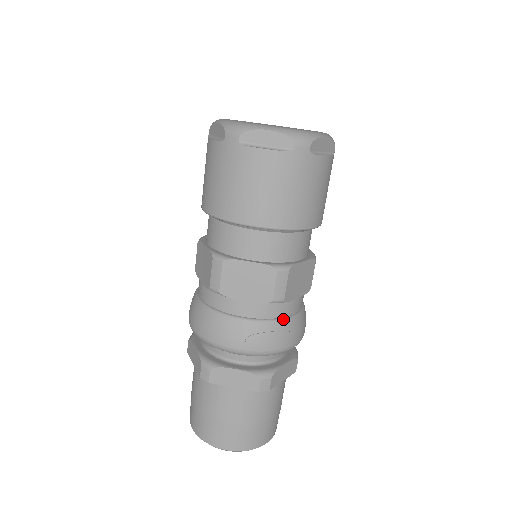
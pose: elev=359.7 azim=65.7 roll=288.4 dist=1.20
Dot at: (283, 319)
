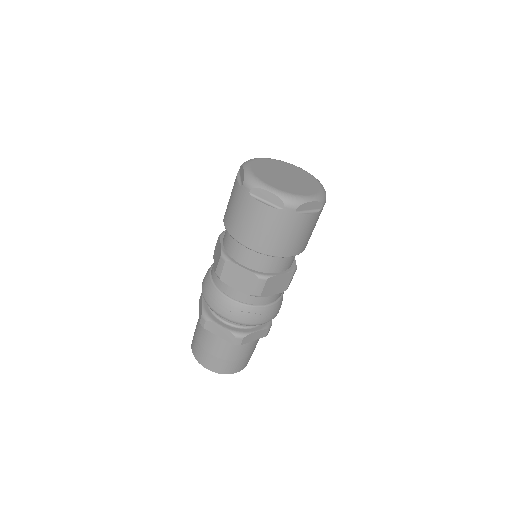
Dot at: (258, 306)
